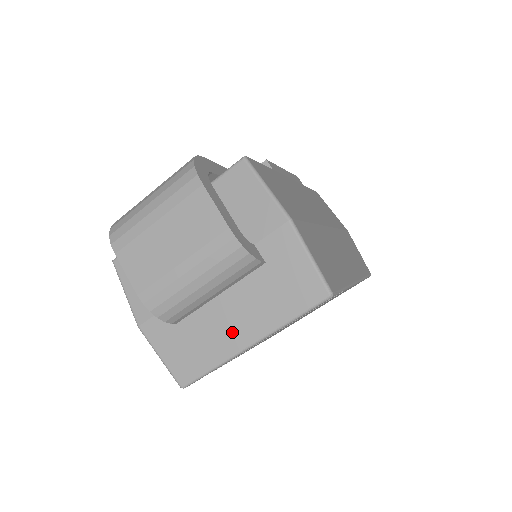
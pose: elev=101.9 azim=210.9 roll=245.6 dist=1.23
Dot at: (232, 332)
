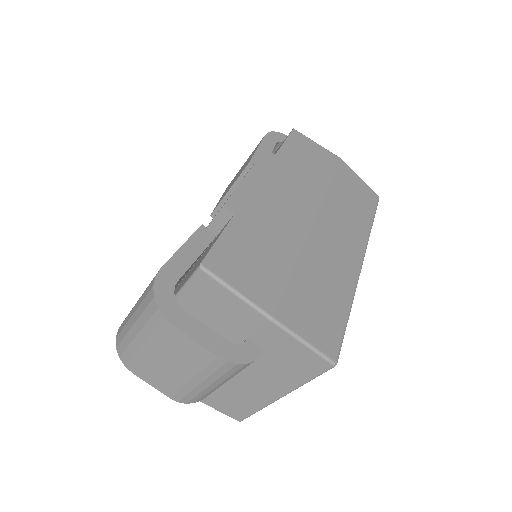
Dot at: (261, 392)
